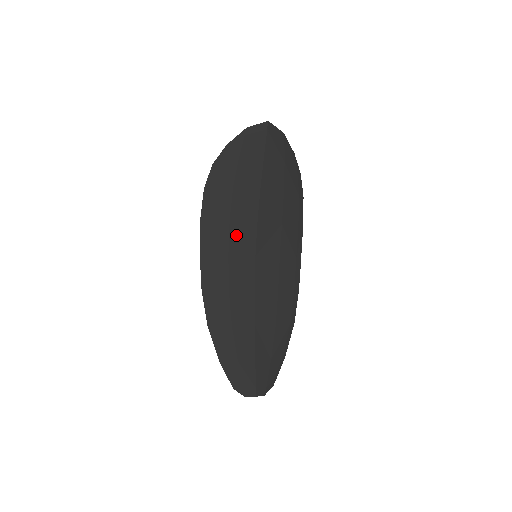
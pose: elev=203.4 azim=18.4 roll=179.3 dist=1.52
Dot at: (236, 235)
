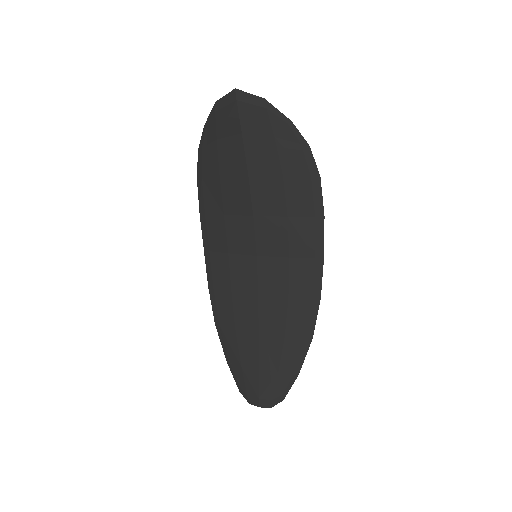
Dot at: (233, 231)
